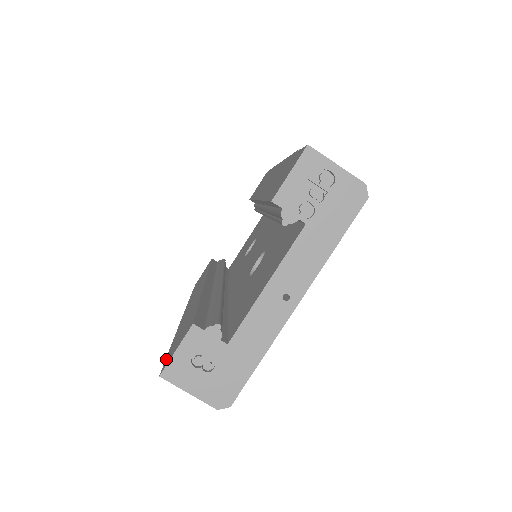
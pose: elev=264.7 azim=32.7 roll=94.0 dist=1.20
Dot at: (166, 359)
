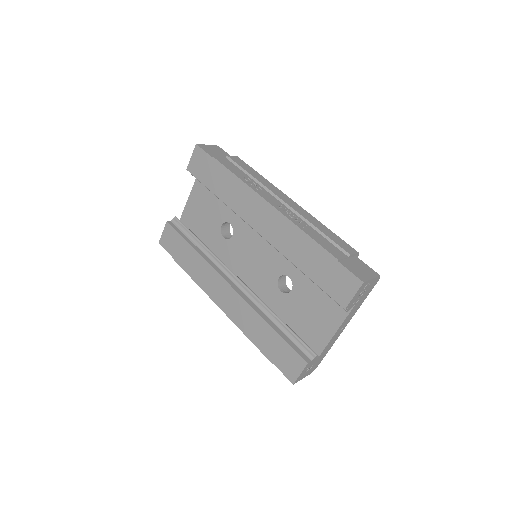
Dot at: (281, 370)
